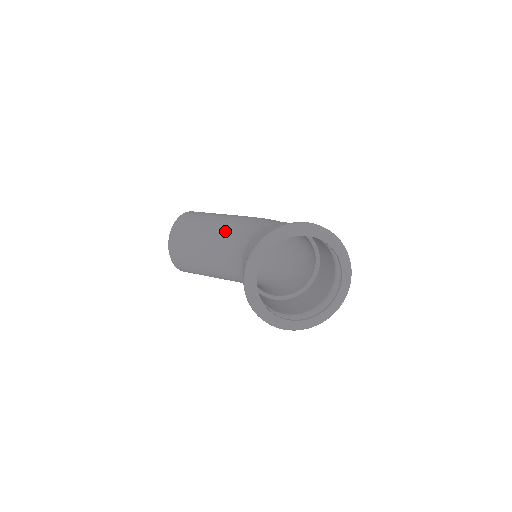
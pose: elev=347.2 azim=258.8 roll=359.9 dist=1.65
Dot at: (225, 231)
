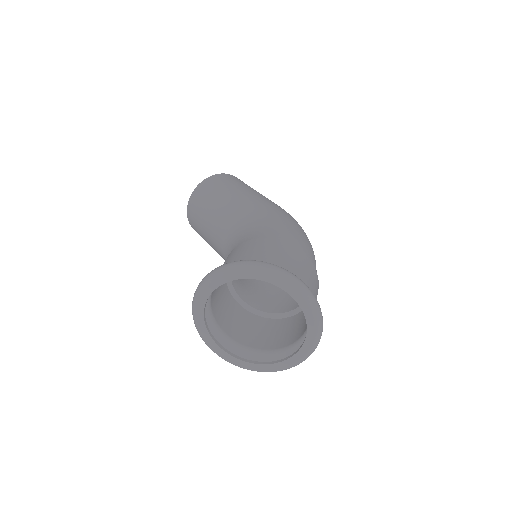
Dot at: (231, 218)
